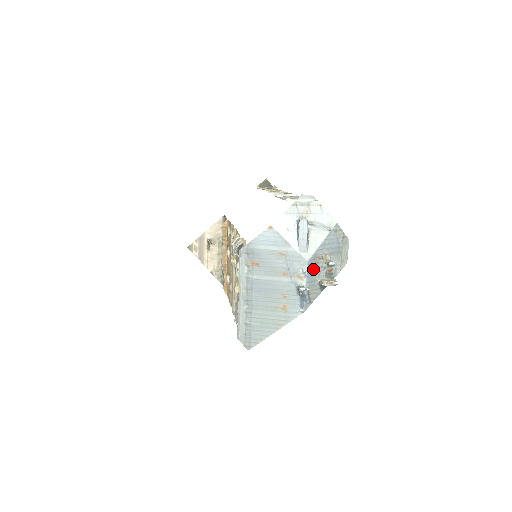
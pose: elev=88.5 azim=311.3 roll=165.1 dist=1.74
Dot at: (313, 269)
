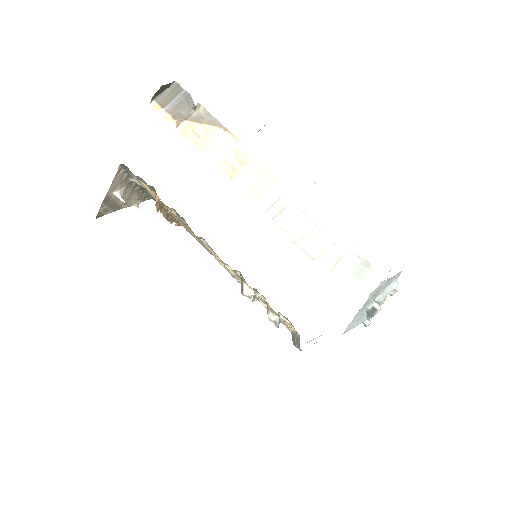
Dot at: occluded
